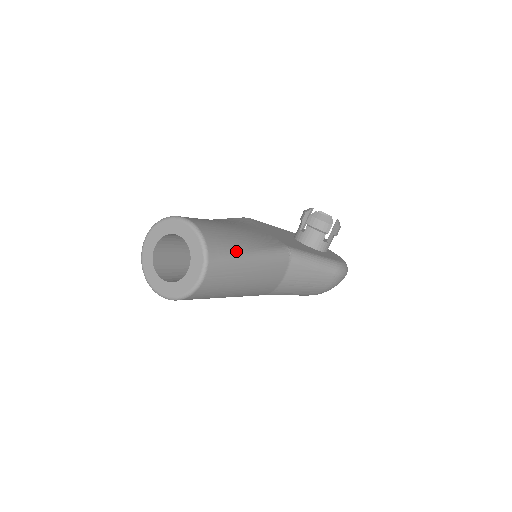
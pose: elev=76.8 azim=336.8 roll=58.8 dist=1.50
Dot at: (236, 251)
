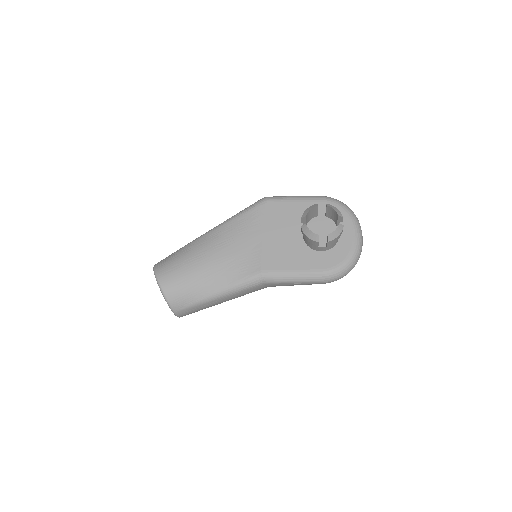
Dot at: (199, 297)
